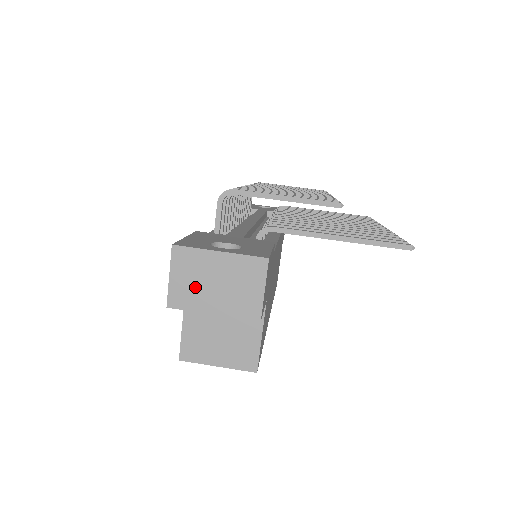
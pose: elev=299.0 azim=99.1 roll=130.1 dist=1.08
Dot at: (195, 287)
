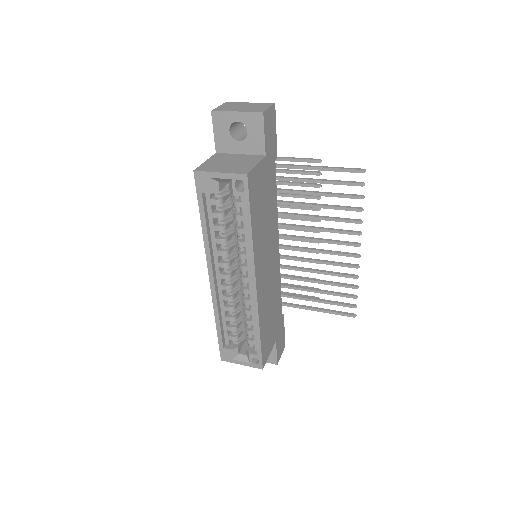
Dot at: (231, 108)
